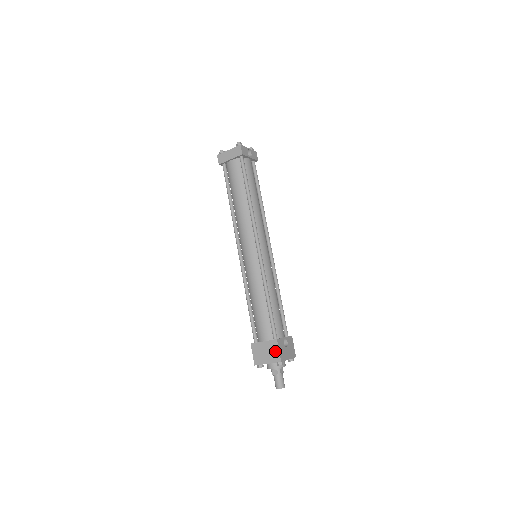
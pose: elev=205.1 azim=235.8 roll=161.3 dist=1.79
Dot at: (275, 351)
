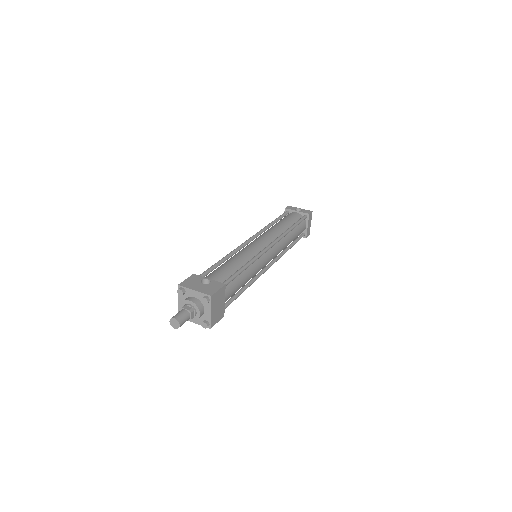
Dot at: occluded
